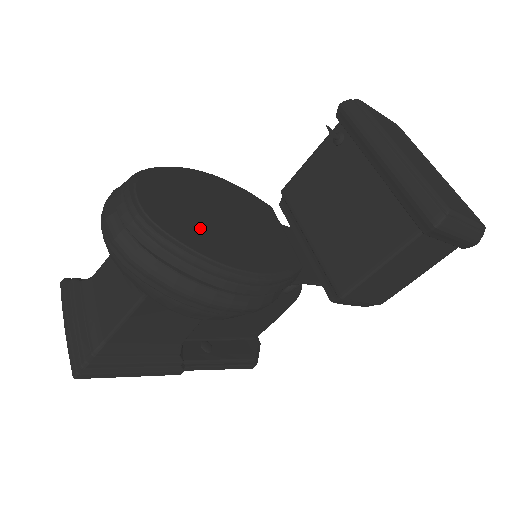
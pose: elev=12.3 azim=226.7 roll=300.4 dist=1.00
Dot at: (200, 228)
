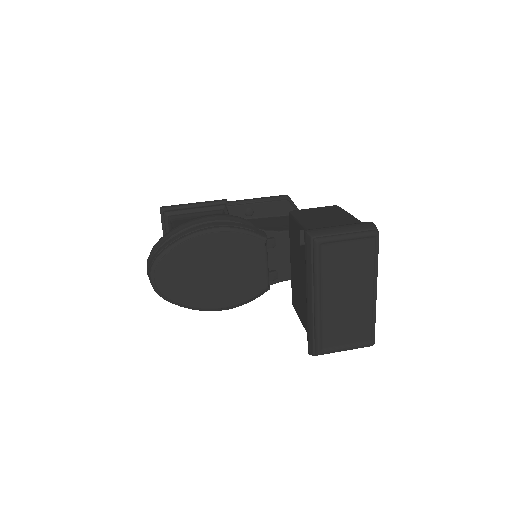
Dot at: (193, 288)
